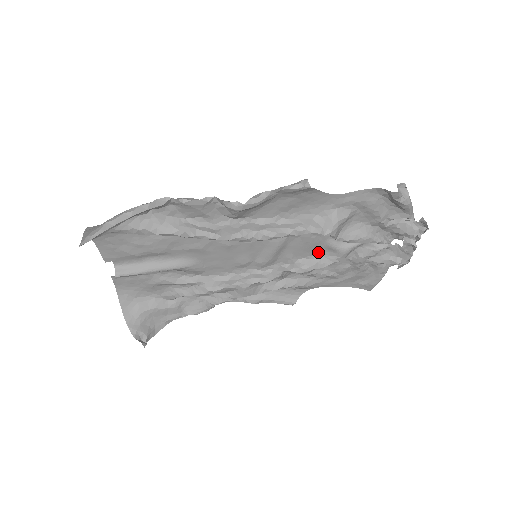
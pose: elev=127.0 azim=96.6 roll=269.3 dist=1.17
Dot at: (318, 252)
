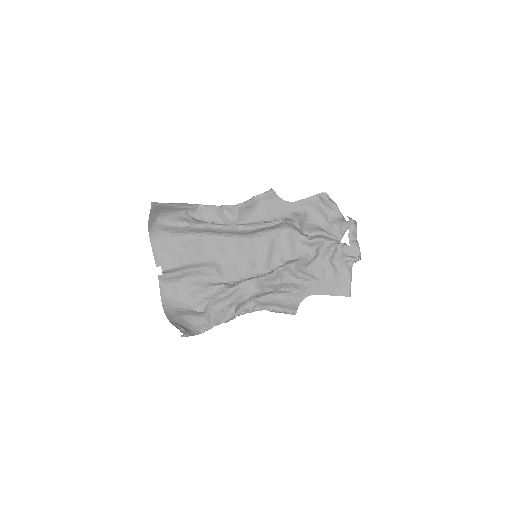
Dot at: (297, 254)
